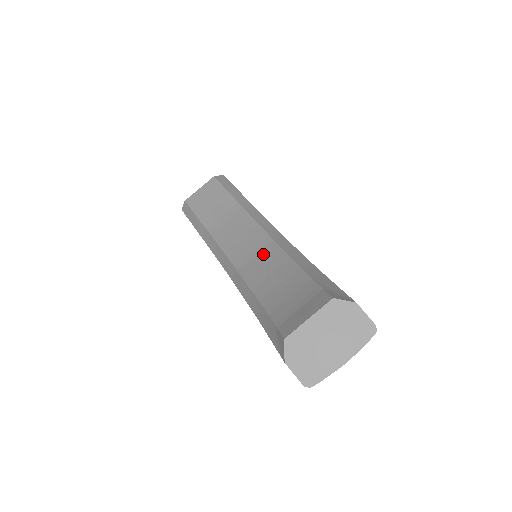
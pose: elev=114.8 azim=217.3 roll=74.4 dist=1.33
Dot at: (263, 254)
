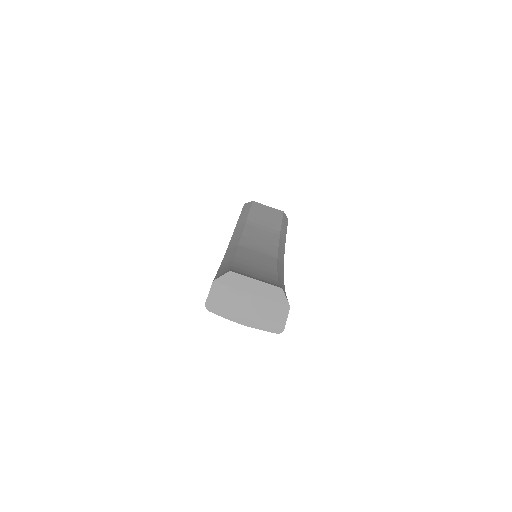
Dot at: (263, 255)
